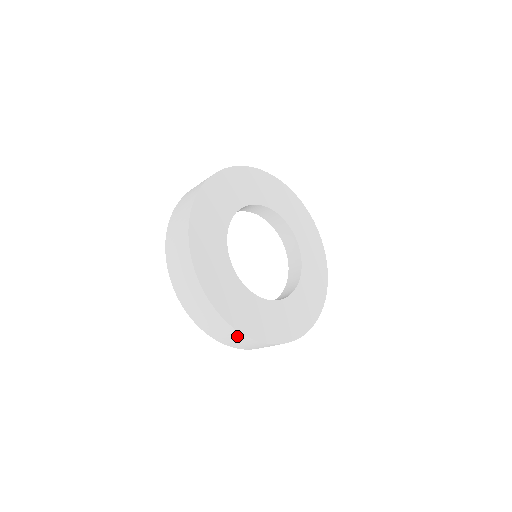
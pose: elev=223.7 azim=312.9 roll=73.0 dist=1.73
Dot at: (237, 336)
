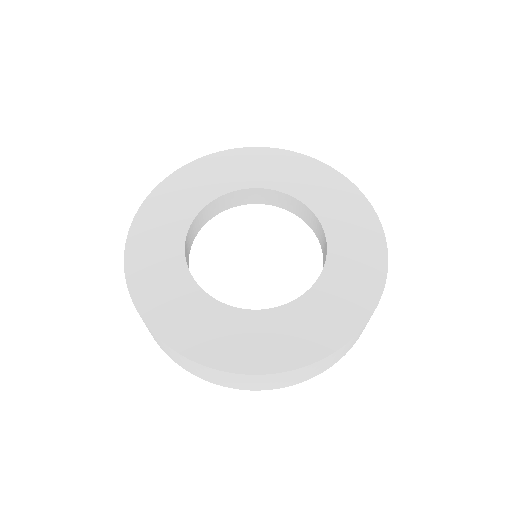
Dot at: (247, 378)
